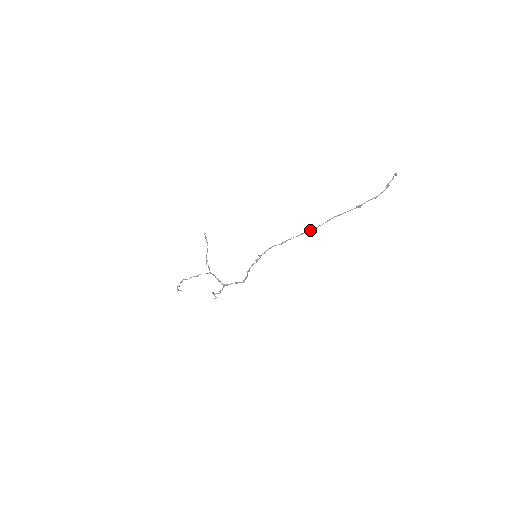
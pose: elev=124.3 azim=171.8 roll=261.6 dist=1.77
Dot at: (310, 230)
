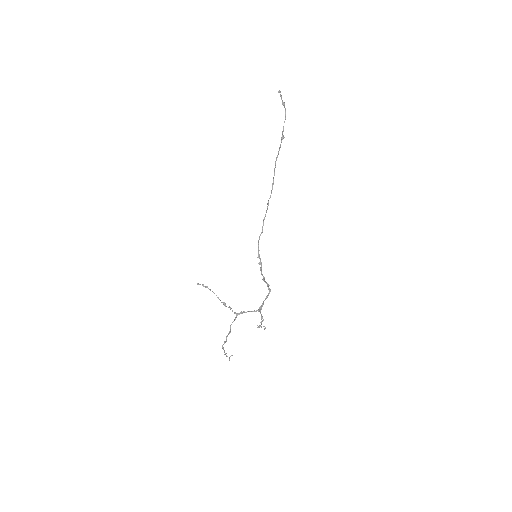
Dot at: occluded
